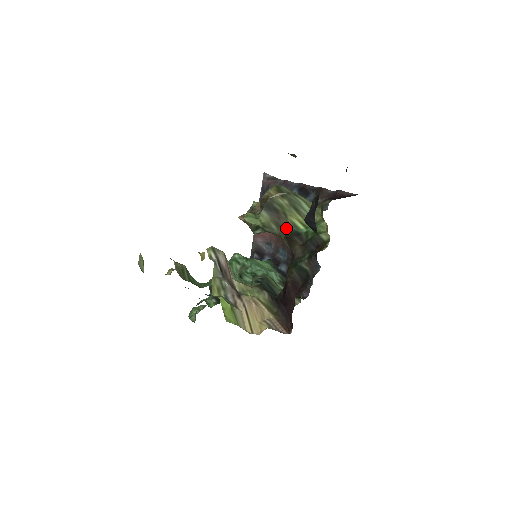
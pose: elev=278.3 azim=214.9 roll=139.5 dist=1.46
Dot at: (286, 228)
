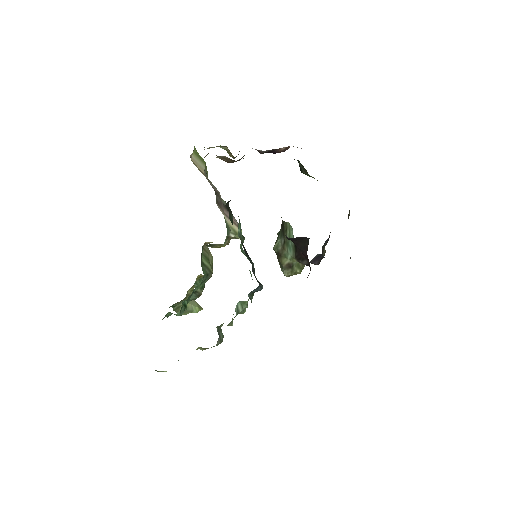
Dot at: occluded
